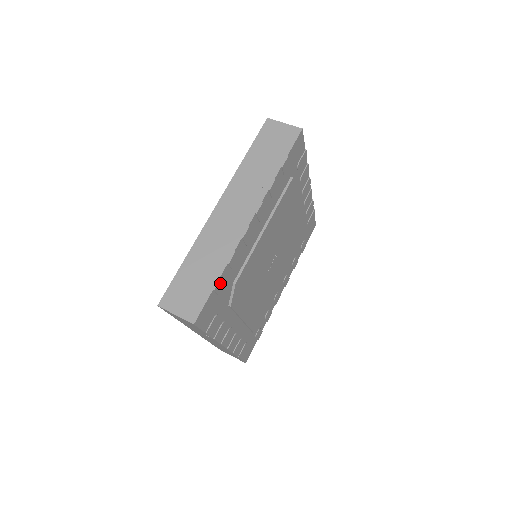
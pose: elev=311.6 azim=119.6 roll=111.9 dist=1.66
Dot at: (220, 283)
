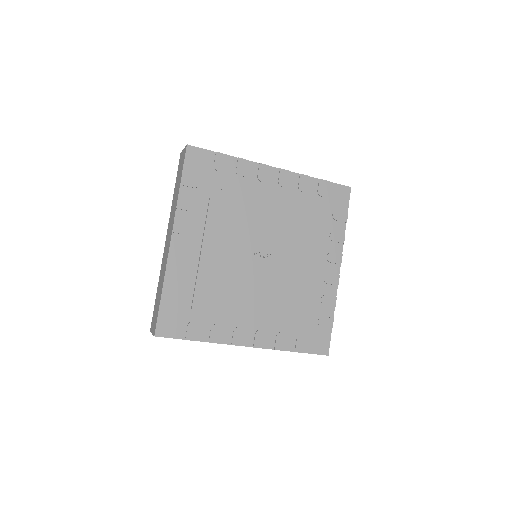
Dot at: (223, 158)
